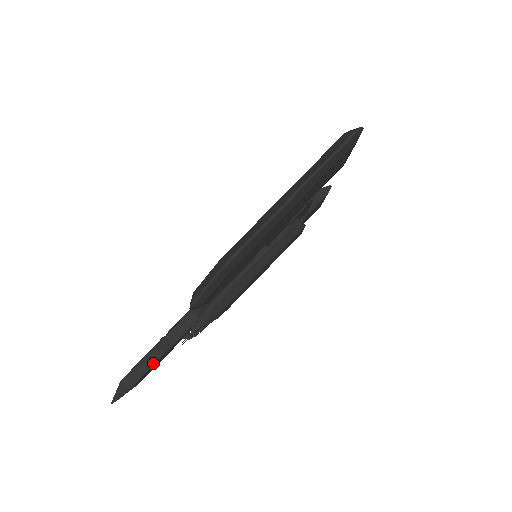
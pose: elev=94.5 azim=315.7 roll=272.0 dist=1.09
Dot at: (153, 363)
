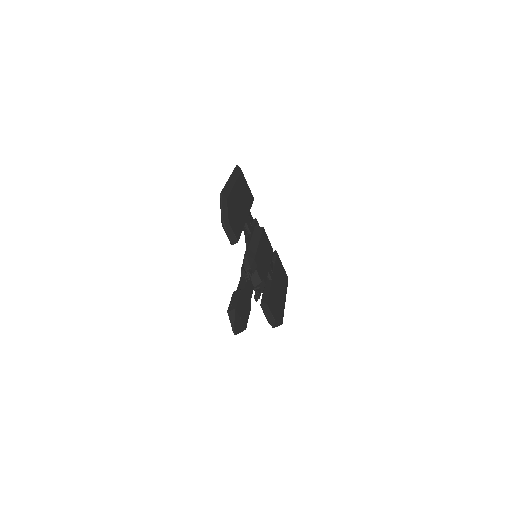
Dot at: (239, 295)
